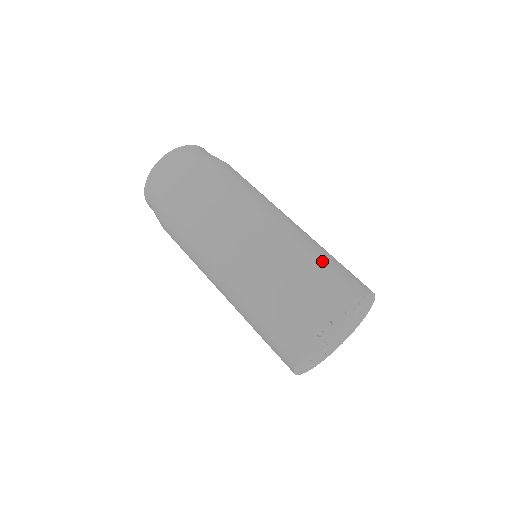
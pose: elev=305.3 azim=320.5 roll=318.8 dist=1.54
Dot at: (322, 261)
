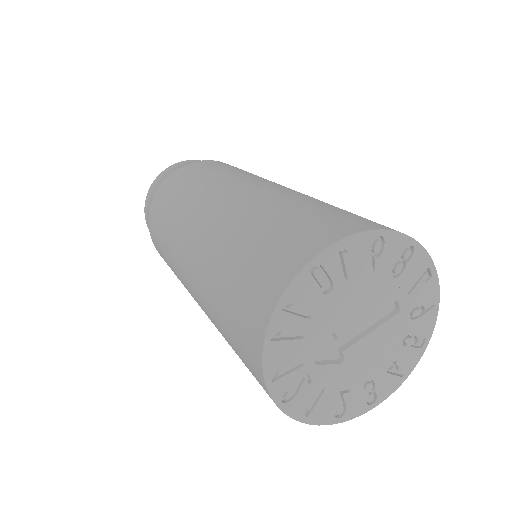
Dot at: occluded
